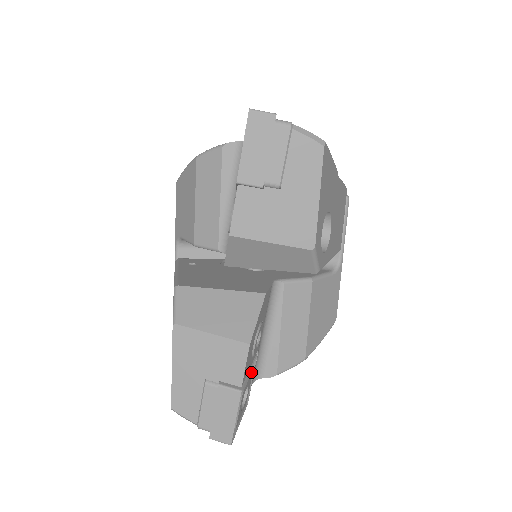
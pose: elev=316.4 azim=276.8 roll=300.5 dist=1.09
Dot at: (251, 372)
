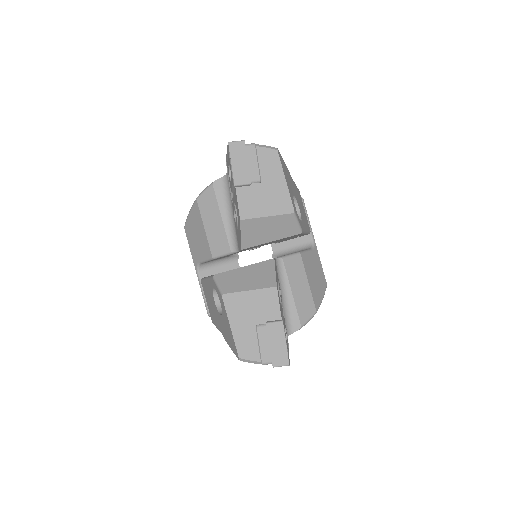
Dot at: occluded
